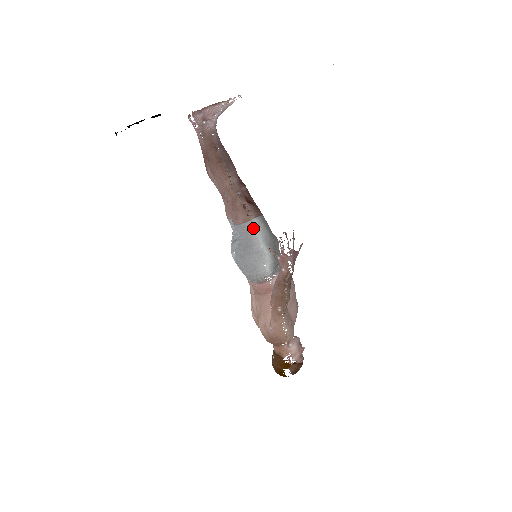
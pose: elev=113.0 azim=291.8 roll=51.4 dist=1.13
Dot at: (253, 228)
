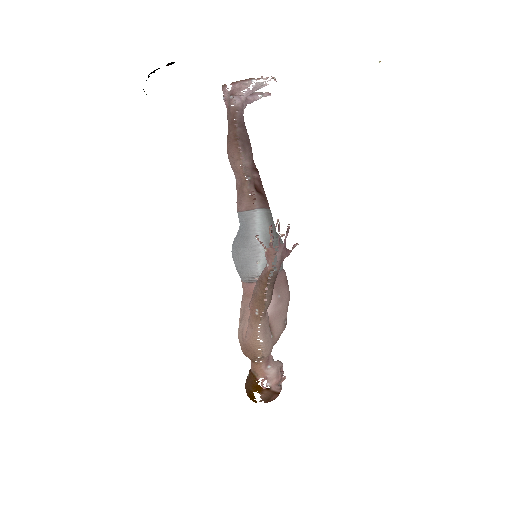
Dot at: (254, 219)
